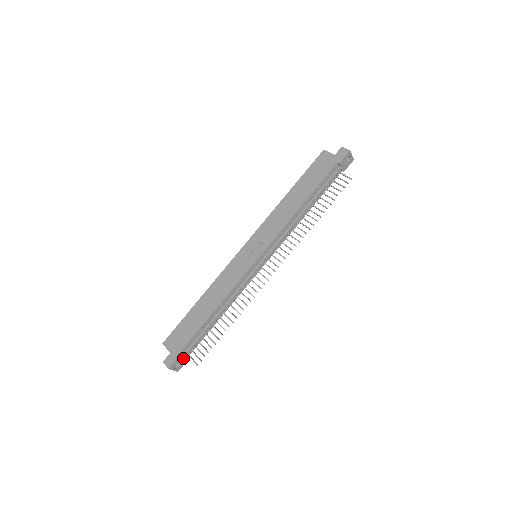
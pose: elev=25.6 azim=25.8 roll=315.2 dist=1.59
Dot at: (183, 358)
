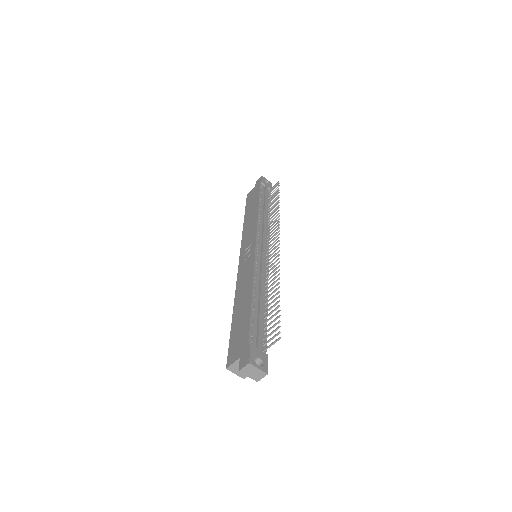
Dot at: (259, 351)
